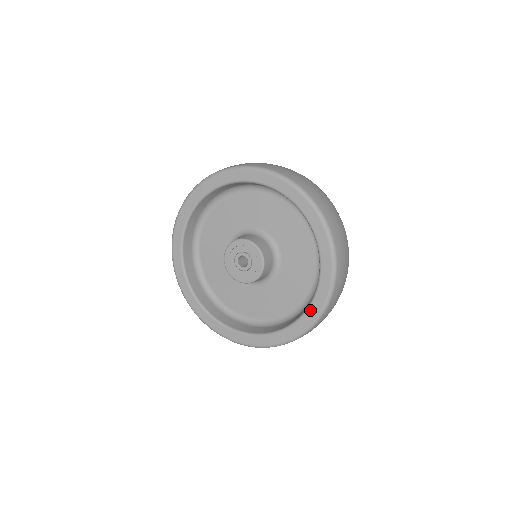
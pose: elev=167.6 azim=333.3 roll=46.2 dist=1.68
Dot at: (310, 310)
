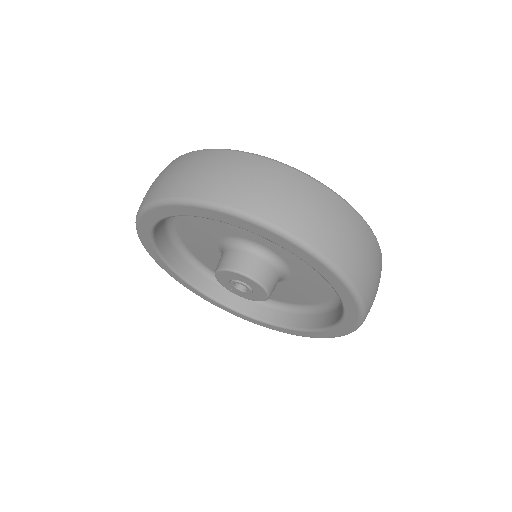
Dot at: (345, 305)
